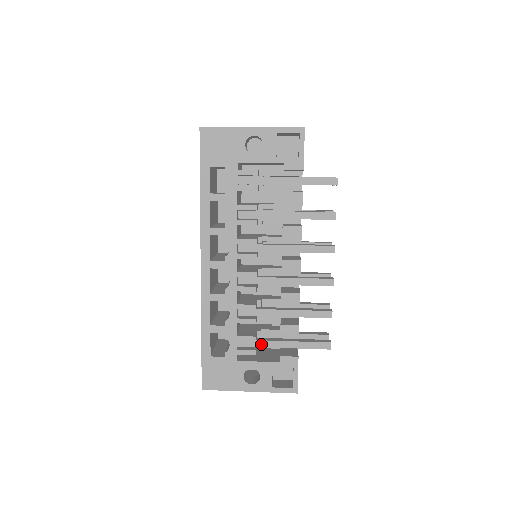
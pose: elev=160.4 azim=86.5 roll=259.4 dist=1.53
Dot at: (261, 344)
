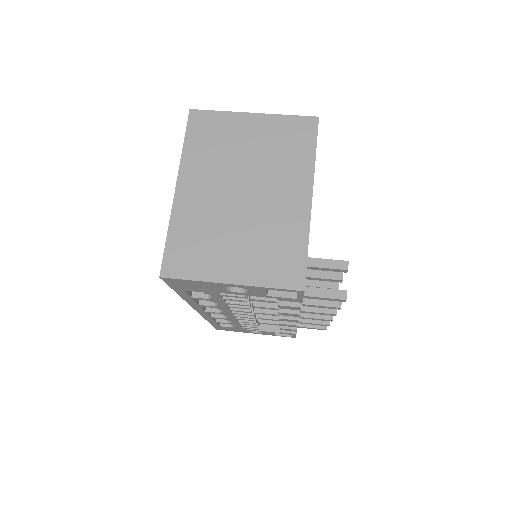
Dot at: (263, 323)
